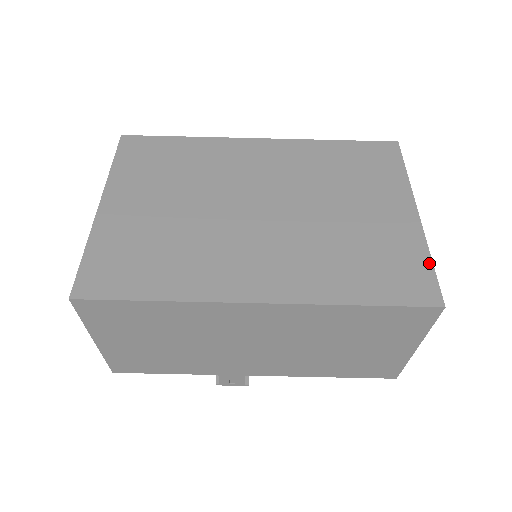
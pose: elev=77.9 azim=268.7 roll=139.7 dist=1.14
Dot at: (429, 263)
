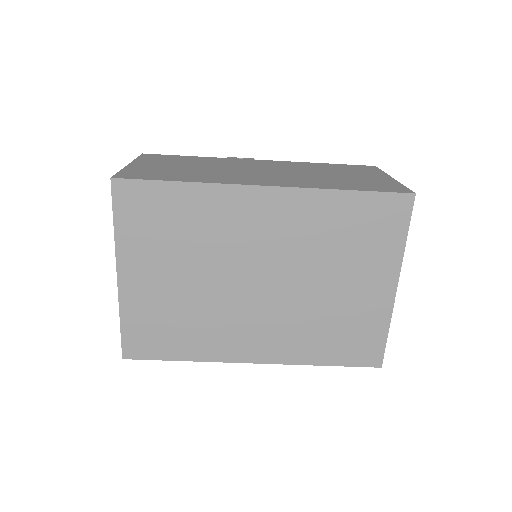
Dot at: (385, 336)
